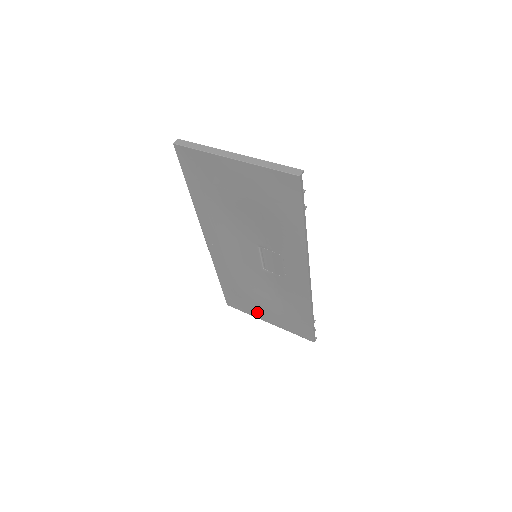
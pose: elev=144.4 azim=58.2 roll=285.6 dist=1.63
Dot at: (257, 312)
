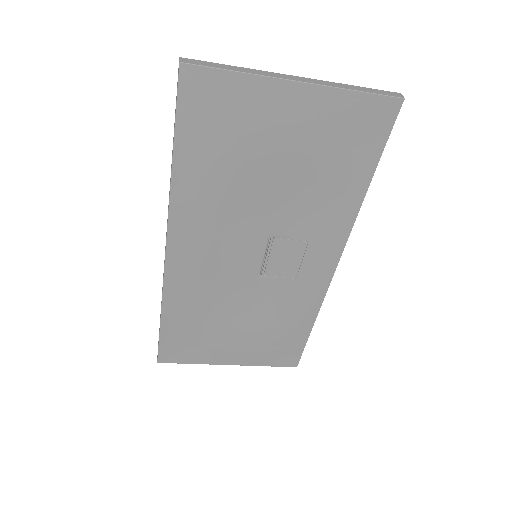
Dot at: (215, 354)
